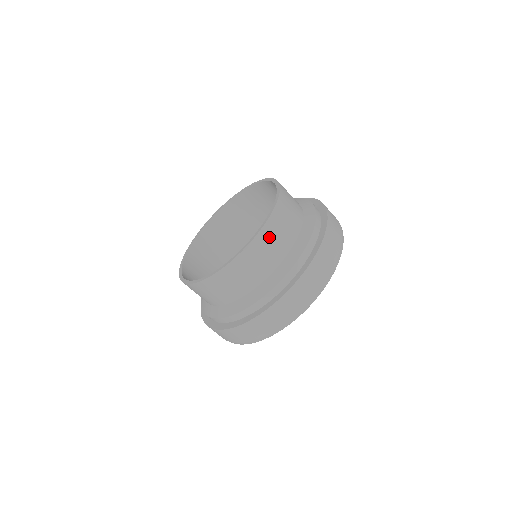
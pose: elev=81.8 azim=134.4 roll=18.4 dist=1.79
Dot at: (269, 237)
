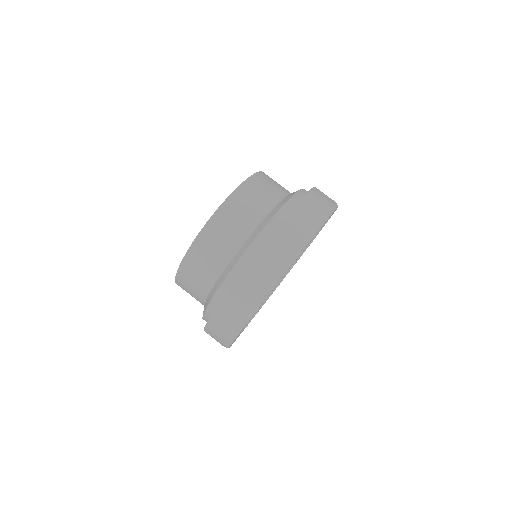
Dot at: (200, 254)
